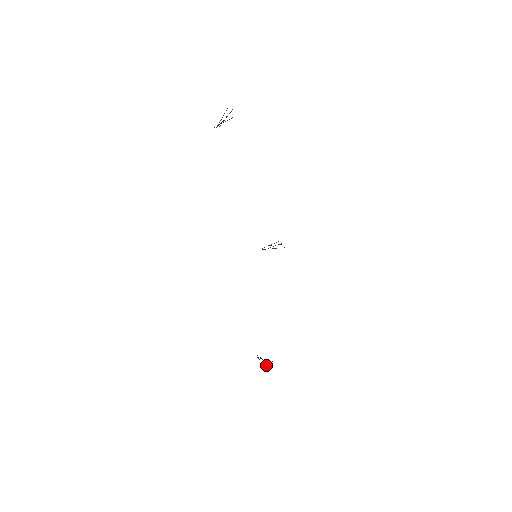
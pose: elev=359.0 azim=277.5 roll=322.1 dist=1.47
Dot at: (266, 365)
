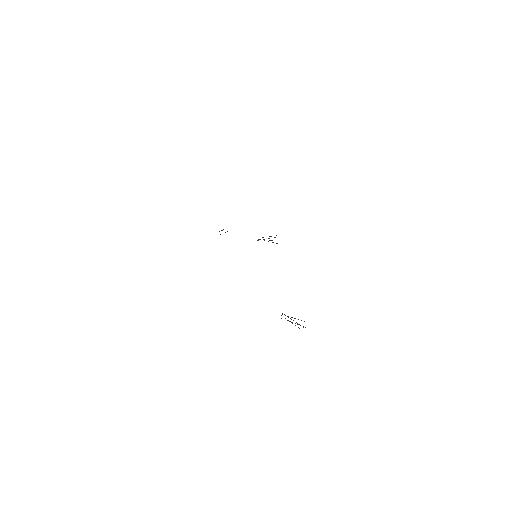
Dot at: occluded
